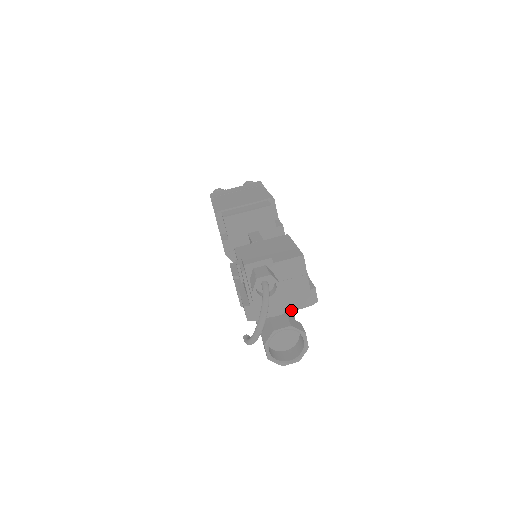
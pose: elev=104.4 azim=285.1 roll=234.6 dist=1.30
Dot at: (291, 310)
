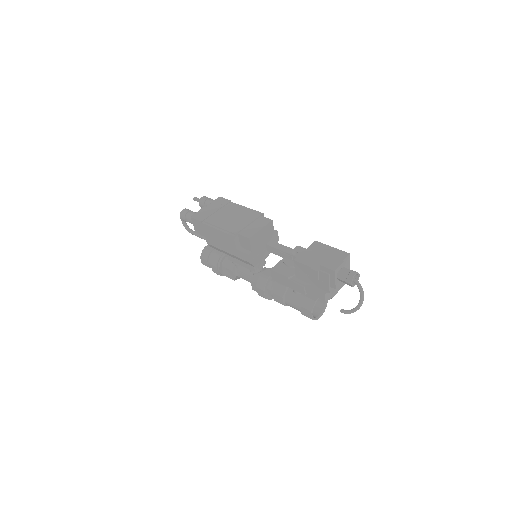
Dot at: occluded
